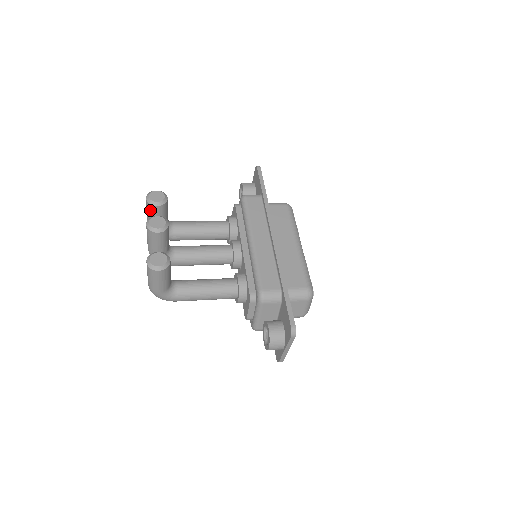
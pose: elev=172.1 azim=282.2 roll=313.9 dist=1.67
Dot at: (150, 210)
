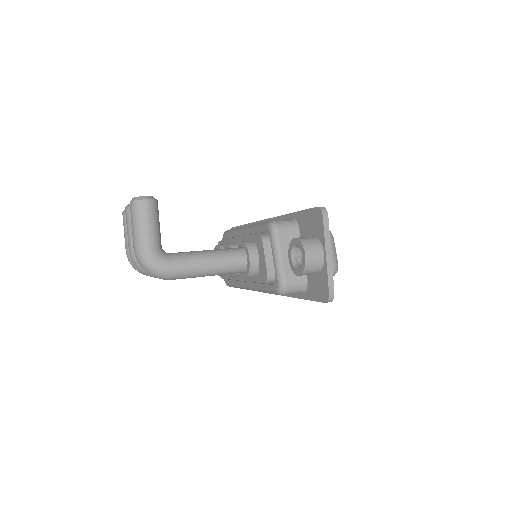
Dot at: occluded
